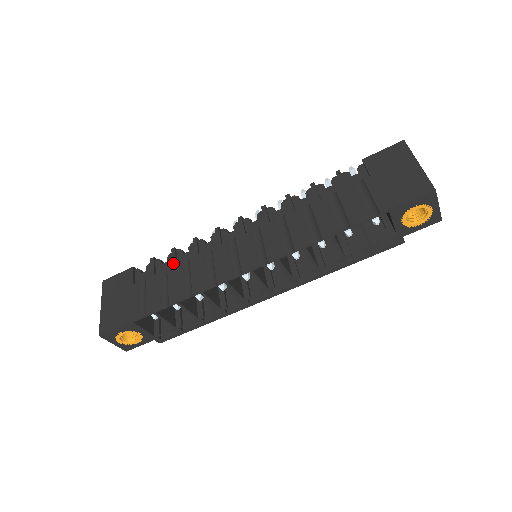
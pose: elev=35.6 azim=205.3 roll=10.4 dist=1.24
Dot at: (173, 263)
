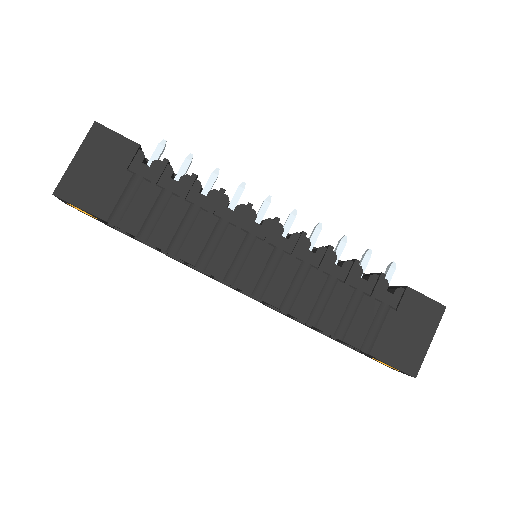
Dot at: (183, 195)
